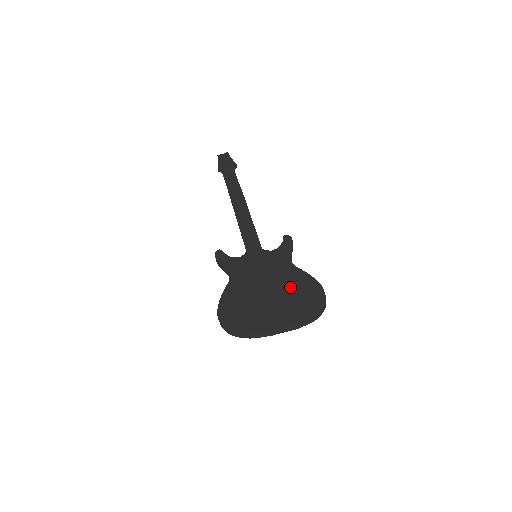
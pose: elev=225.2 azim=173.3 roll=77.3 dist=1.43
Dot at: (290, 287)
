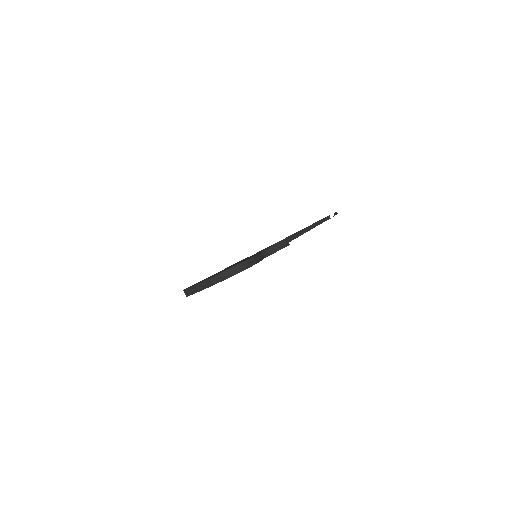
Dot at: occluded
